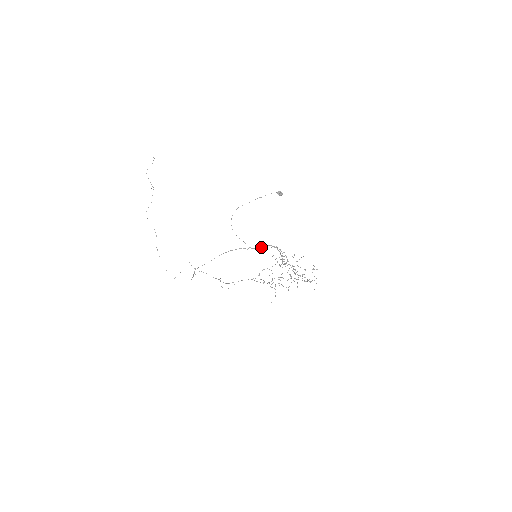
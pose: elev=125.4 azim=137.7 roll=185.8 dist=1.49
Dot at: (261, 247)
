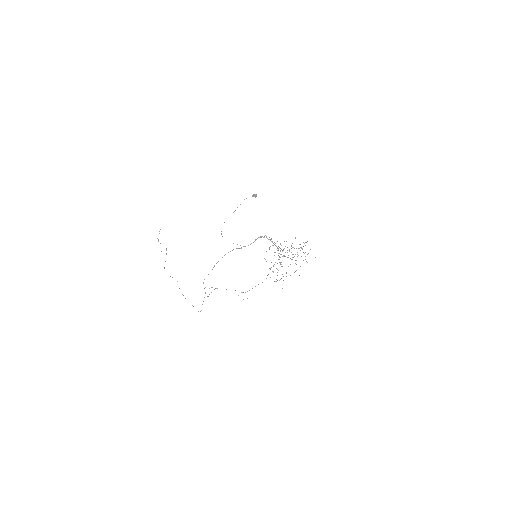
Dot at: occluded
